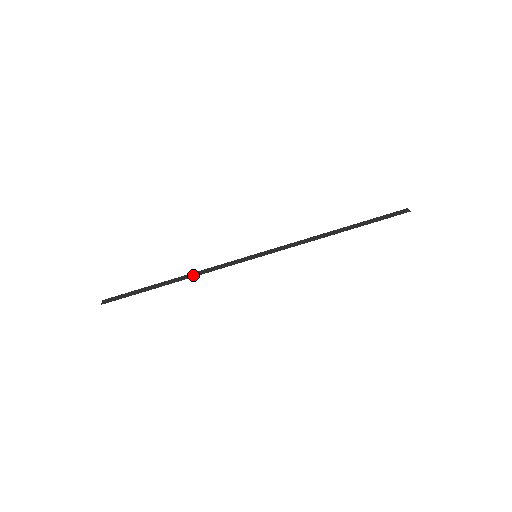
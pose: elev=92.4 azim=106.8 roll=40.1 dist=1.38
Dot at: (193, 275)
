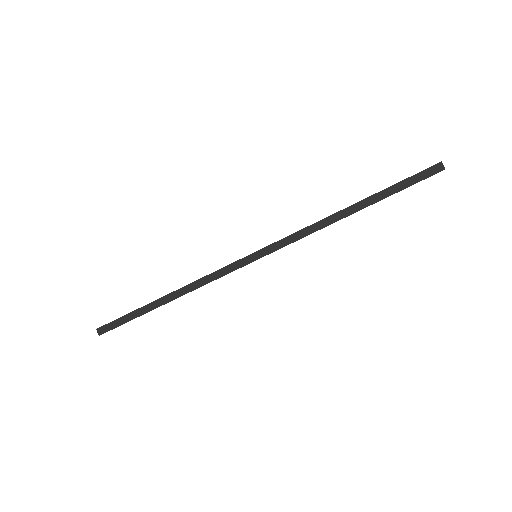
Dot at: (188, 289)
